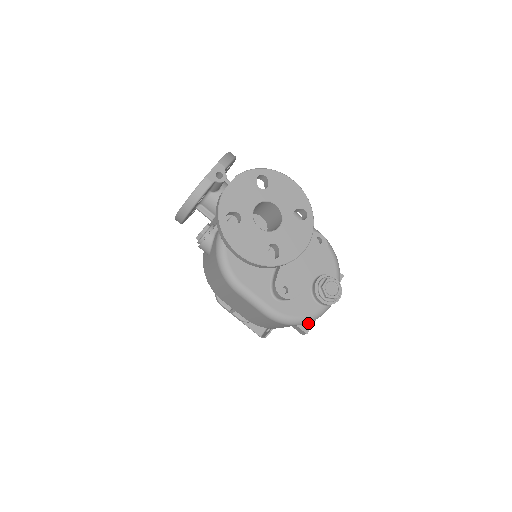
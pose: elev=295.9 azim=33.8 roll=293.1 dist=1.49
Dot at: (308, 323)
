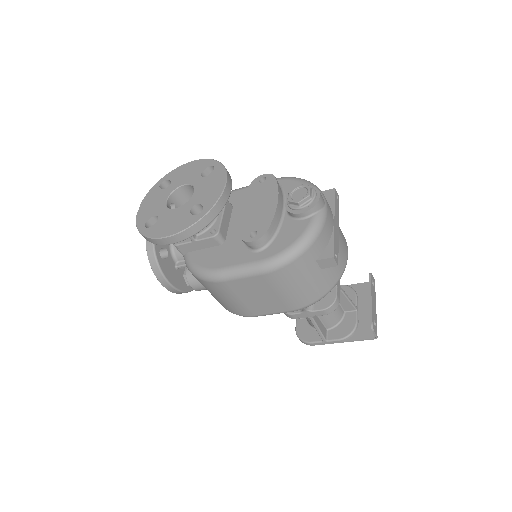
Dot at: (327, 249)
